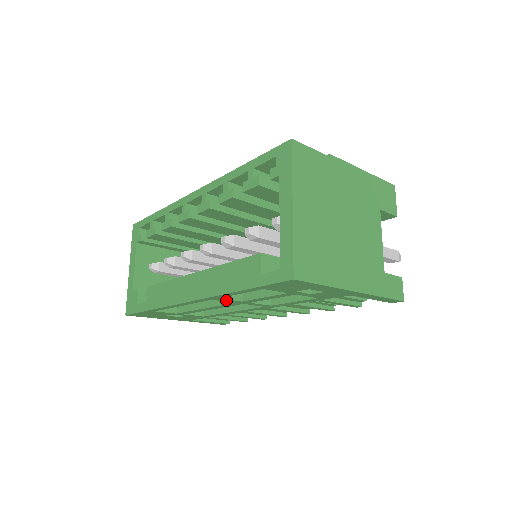
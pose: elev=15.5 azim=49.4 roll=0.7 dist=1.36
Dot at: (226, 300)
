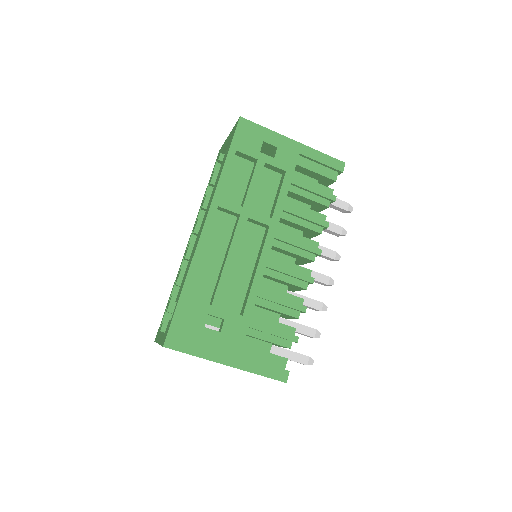
Dot at: (229, 206)
